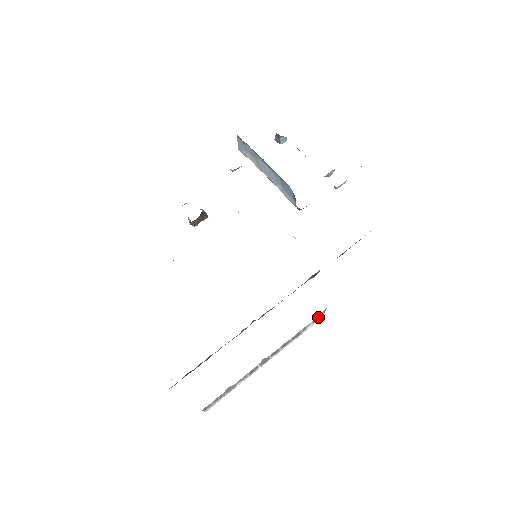
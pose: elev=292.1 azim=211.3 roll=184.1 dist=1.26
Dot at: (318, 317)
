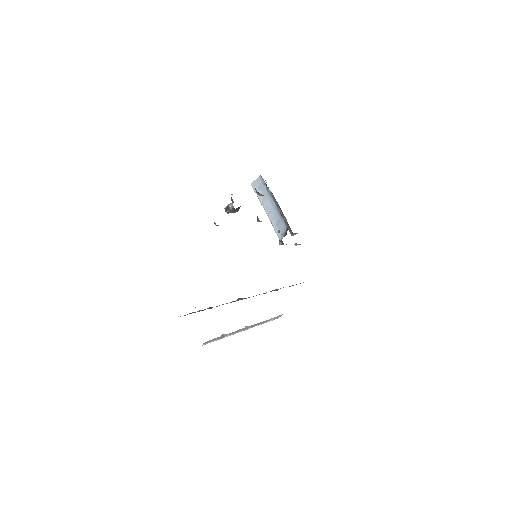
Dot at: (278, 316)
